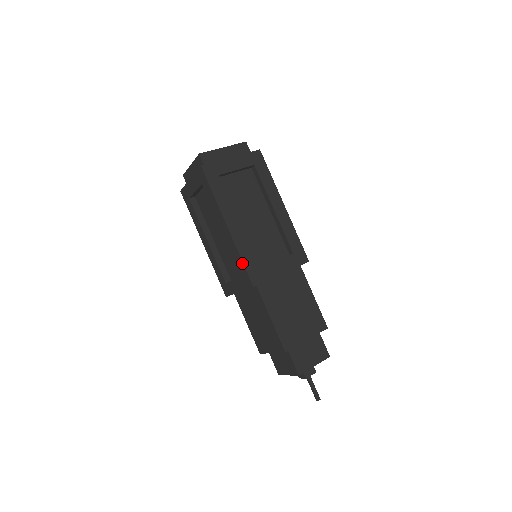
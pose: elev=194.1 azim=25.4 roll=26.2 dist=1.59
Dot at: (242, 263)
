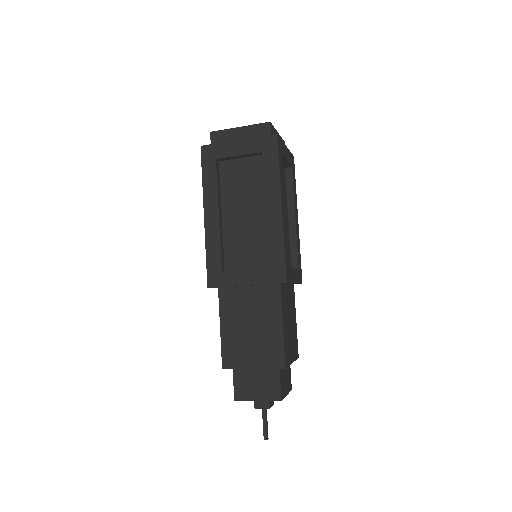
Dot at: (283, 253)
